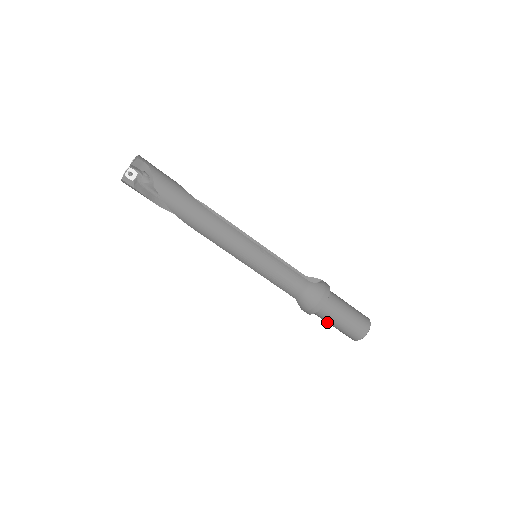
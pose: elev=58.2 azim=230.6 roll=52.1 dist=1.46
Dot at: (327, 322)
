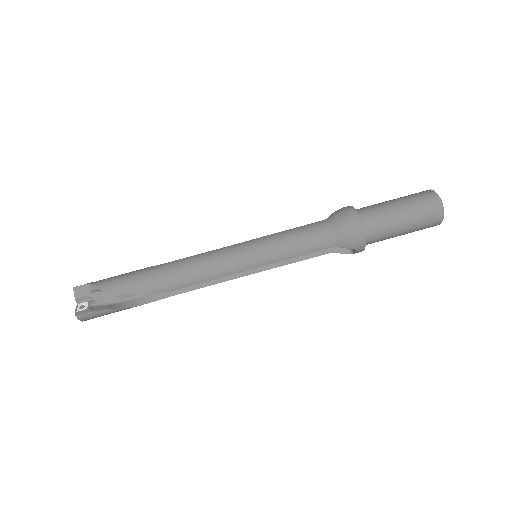
Dot at: (393, 234)
